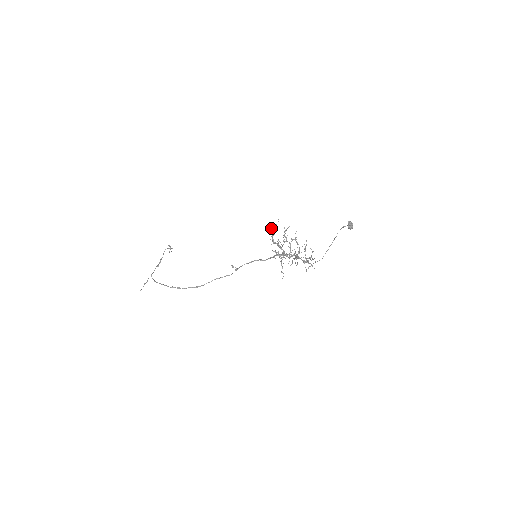
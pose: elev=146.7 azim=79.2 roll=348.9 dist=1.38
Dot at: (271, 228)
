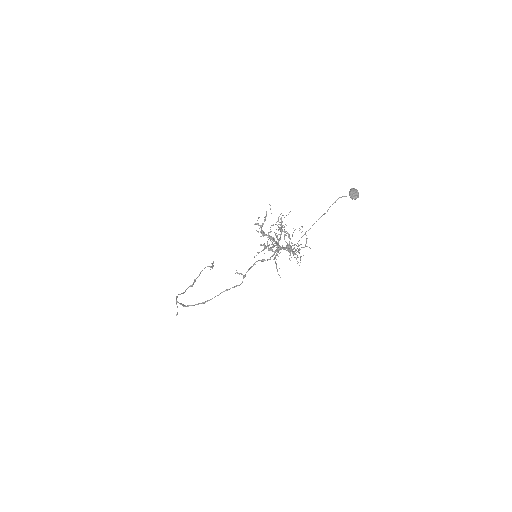
Dot at: (258, 217)
